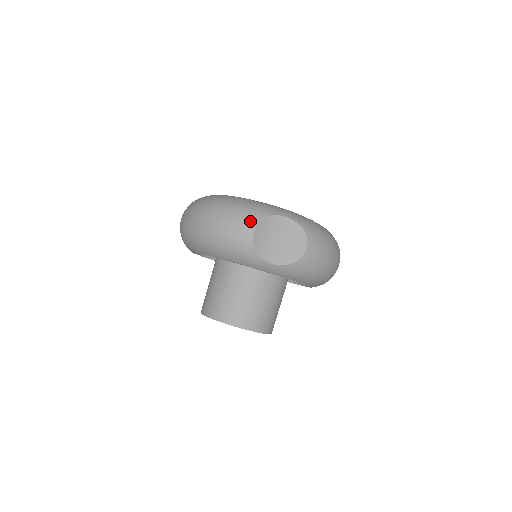
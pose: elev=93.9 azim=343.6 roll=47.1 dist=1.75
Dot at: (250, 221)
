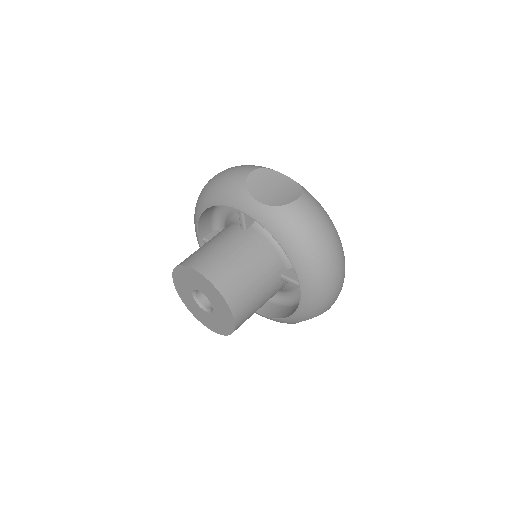
Dot at: (253, 167)
